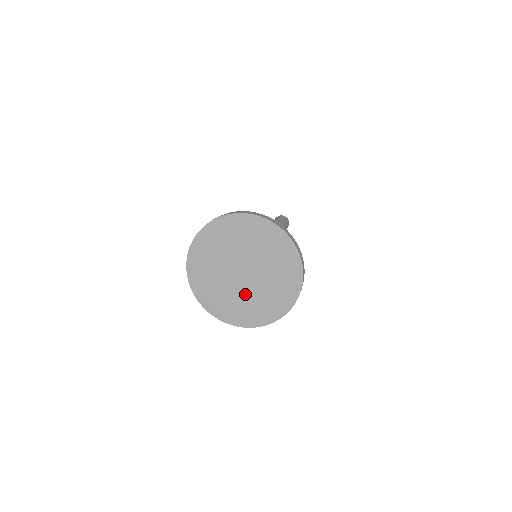
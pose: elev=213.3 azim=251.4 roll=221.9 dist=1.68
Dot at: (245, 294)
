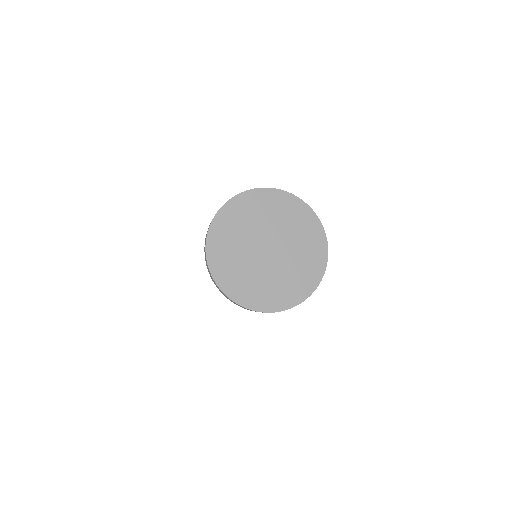
Dot at: (263, 272)
